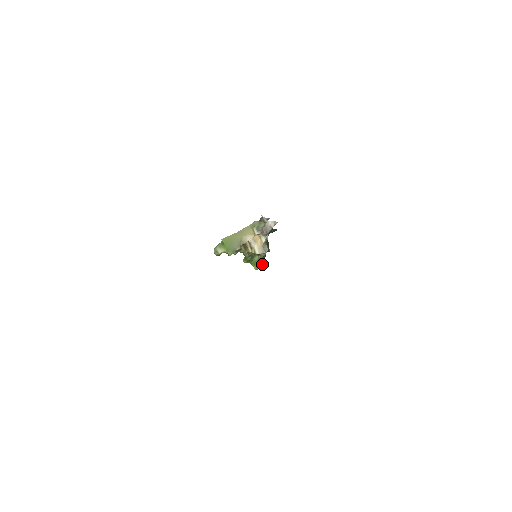
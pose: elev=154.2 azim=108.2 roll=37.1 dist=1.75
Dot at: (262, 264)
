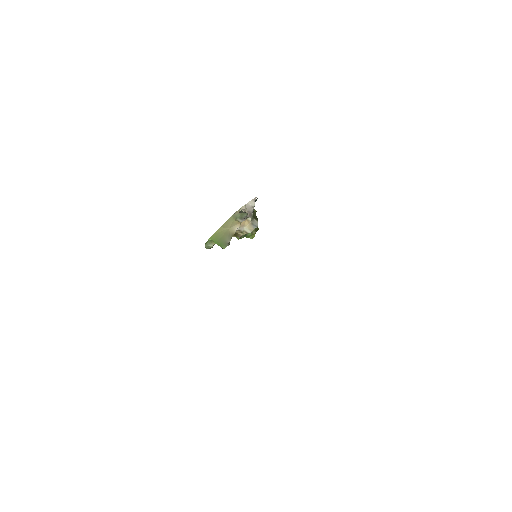
Dot at: (256, 230)
